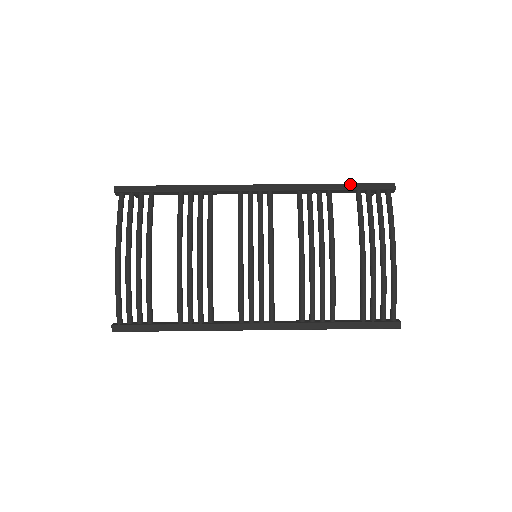
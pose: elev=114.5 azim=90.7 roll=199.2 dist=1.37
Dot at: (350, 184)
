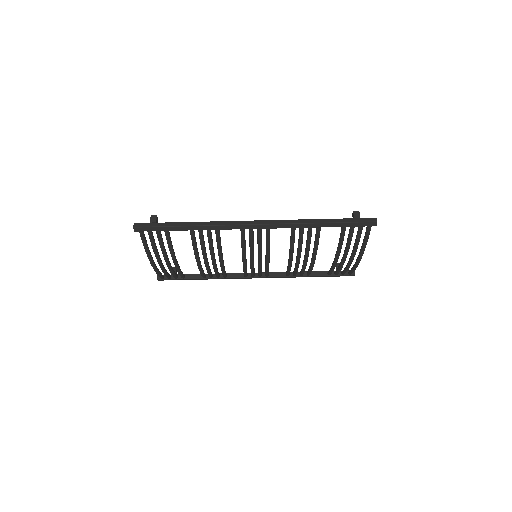
Dot at: (338, 223)
